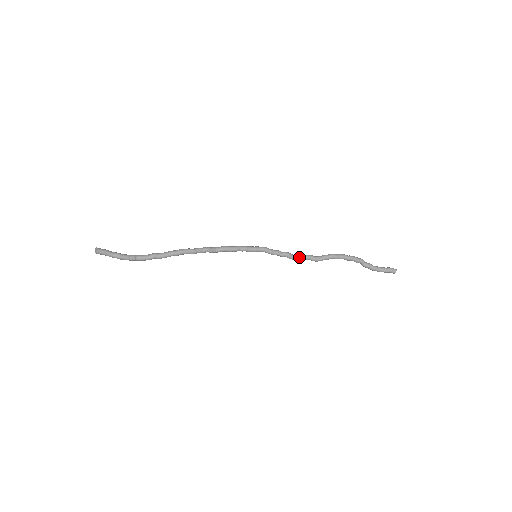
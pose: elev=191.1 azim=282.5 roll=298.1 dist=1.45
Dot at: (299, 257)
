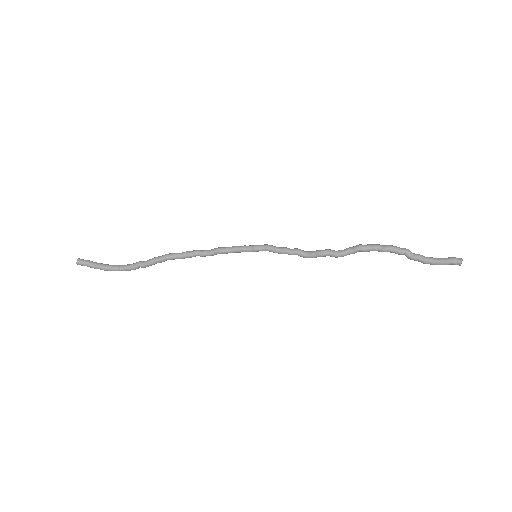
Dot at: (313, 253)
